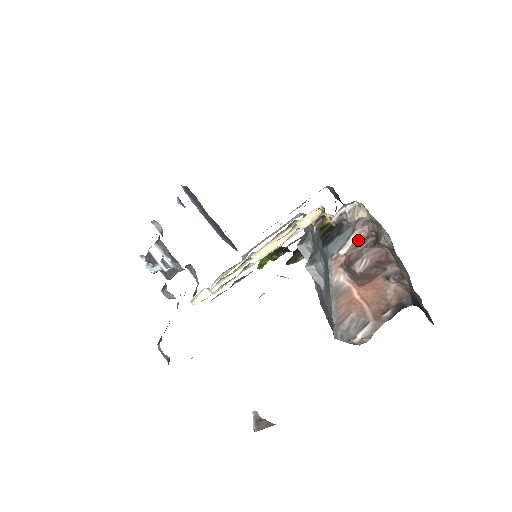
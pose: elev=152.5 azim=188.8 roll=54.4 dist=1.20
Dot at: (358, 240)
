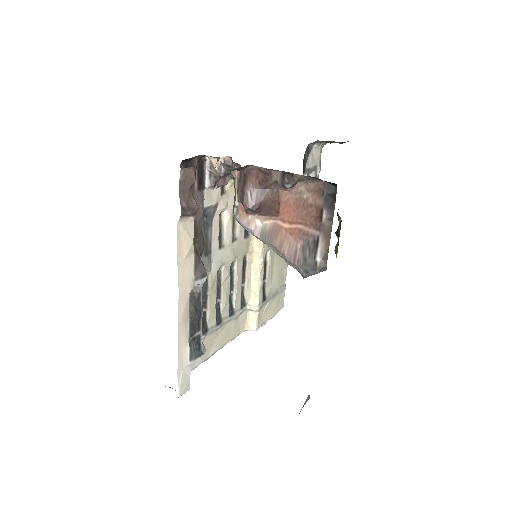
Dot at: (238, 181)
